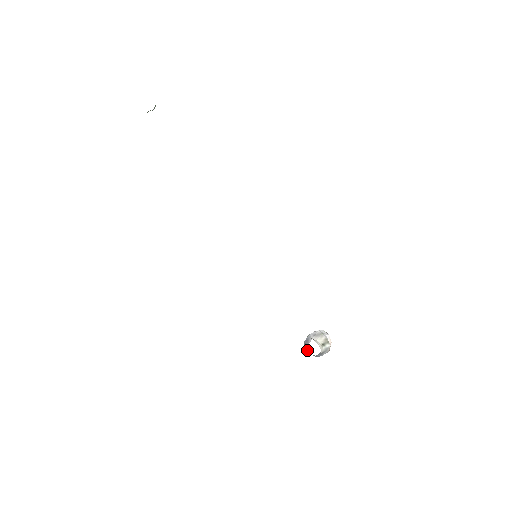
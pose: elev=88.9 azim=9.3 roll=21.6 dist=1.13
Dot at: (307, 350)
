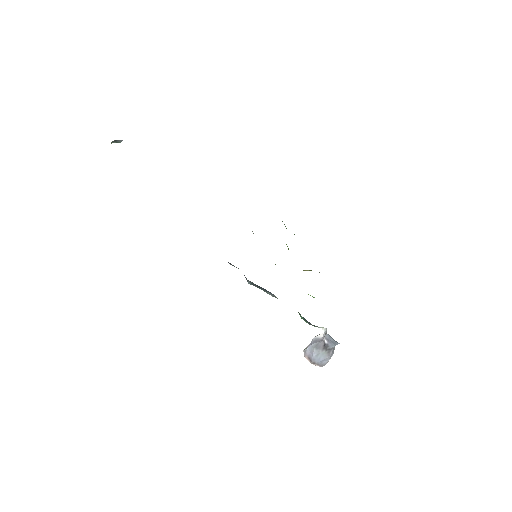
Dot at: (323, 345)
